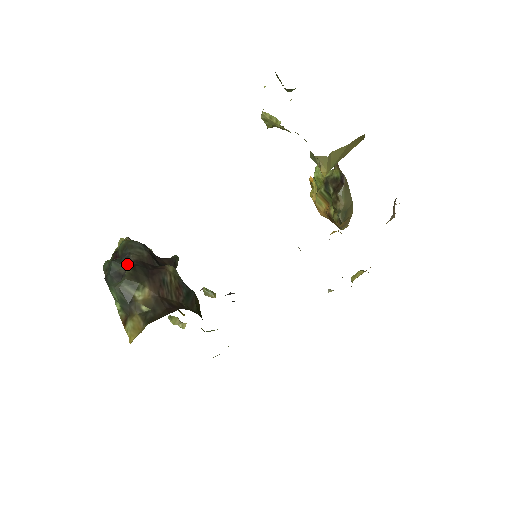
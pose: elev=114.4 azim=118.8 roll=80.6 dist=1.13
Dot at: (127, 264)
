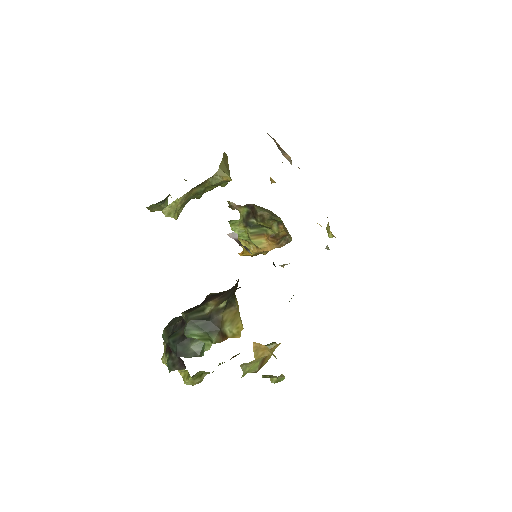
Dot at: (181, 326)
